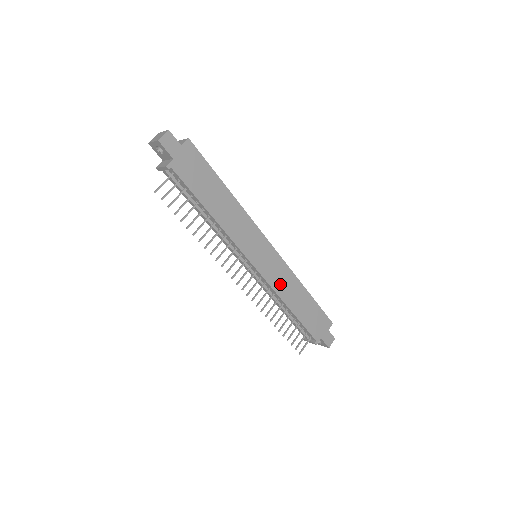
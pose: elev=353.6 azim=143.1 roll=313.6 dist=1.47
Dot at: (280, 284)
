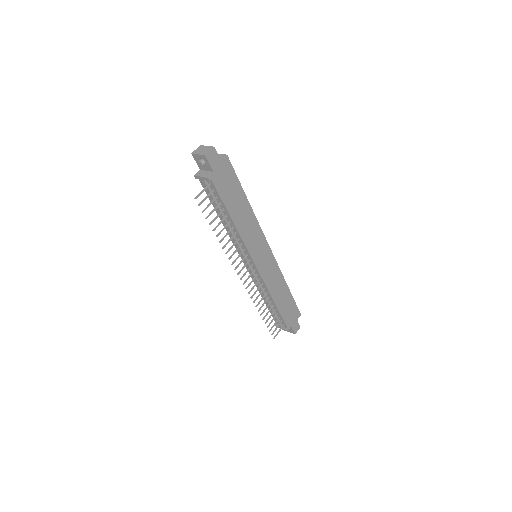
Dot at: (271, 281)
